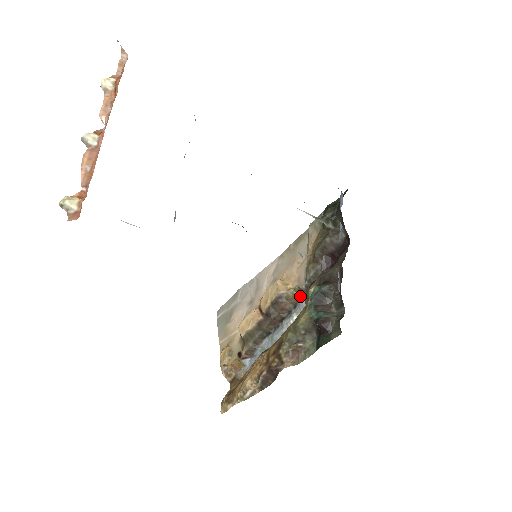
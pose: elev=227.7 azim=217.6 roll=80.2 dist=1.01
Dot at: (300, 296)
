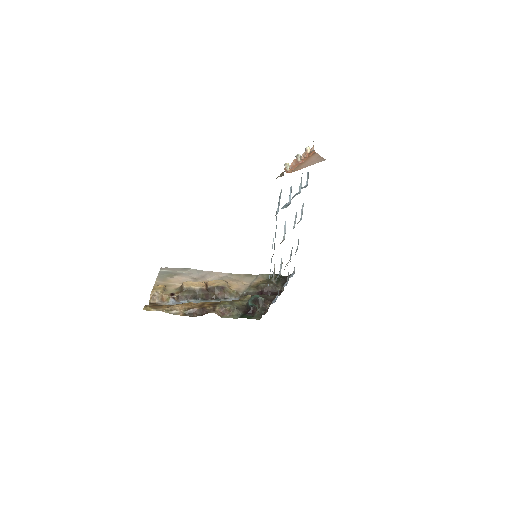
Dot at: (233, 296)
